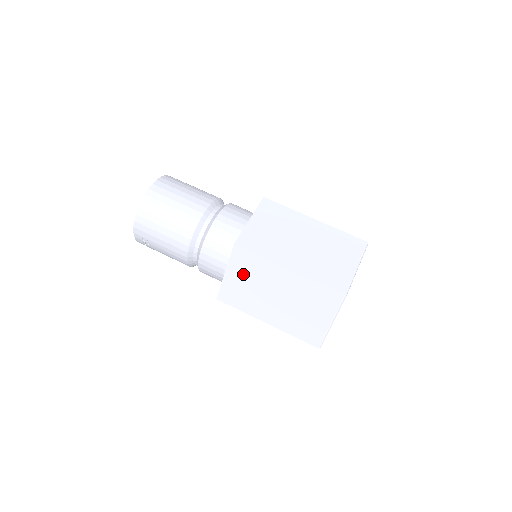
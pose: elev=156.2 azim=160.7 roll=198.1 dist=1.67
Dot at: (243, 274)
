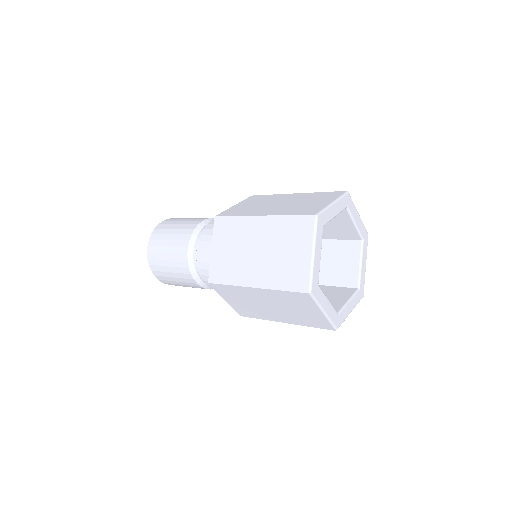
Dot at: (235, 298)
